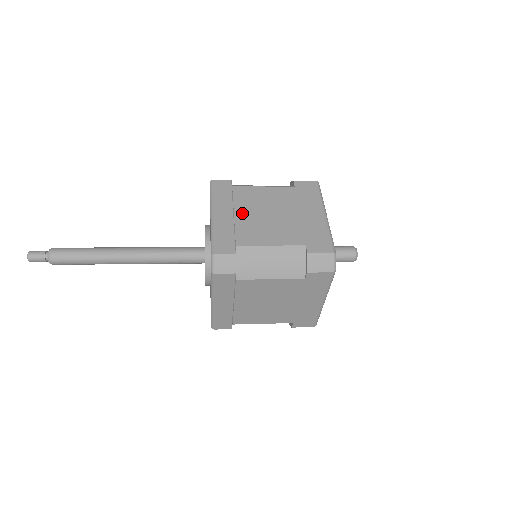
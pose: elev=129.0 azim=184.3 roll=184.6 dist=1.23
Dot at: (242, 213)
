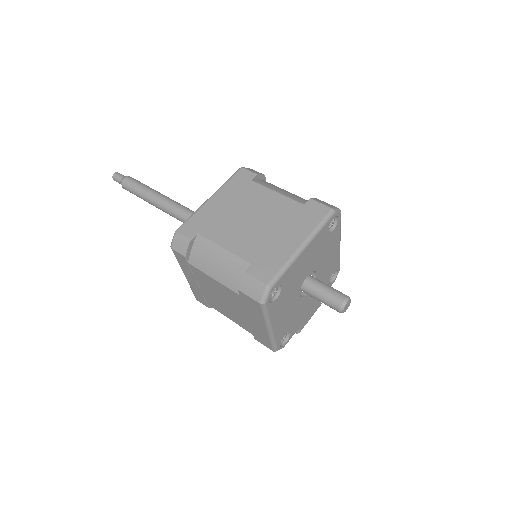
Dot at: (232, 208)
